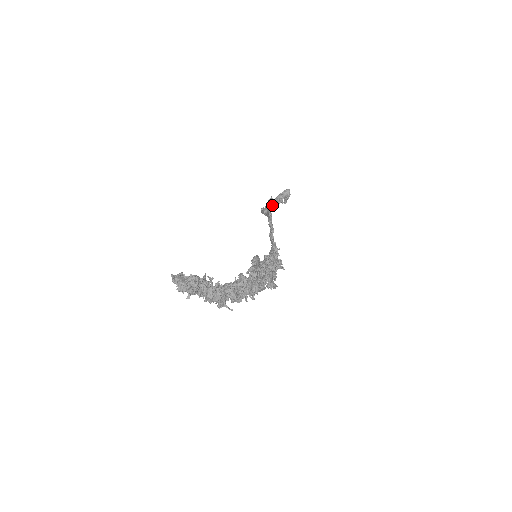
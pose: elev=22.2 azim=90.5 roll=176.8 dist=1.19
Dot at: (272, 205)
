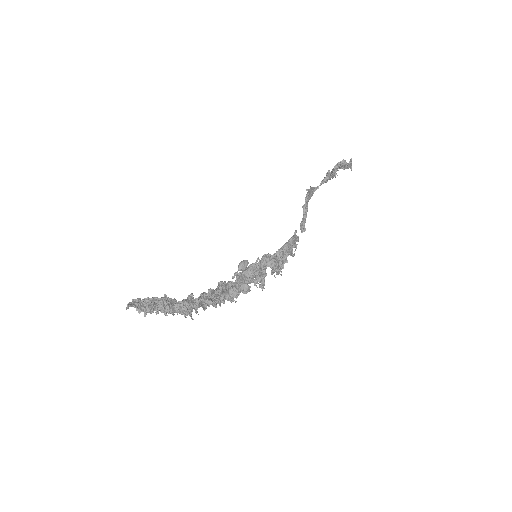
Dot at: (327, 179)
